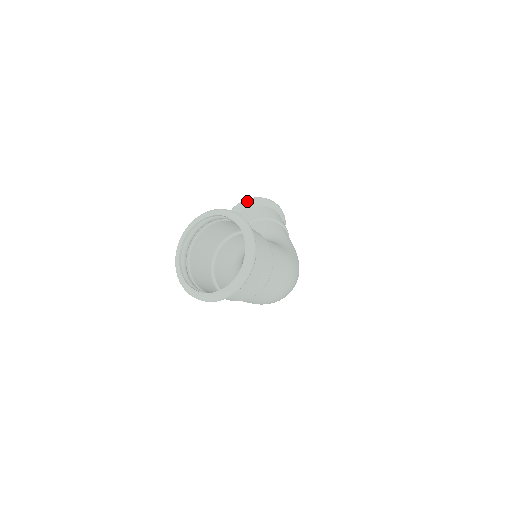
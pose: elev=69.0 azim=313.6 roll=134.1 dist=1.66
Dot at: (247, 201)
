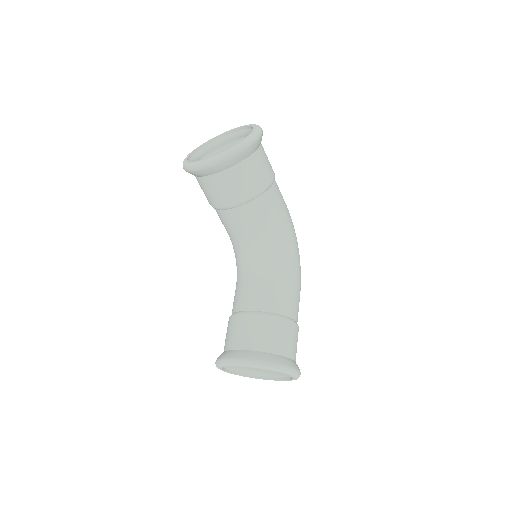
Dot at: (221, 164)
